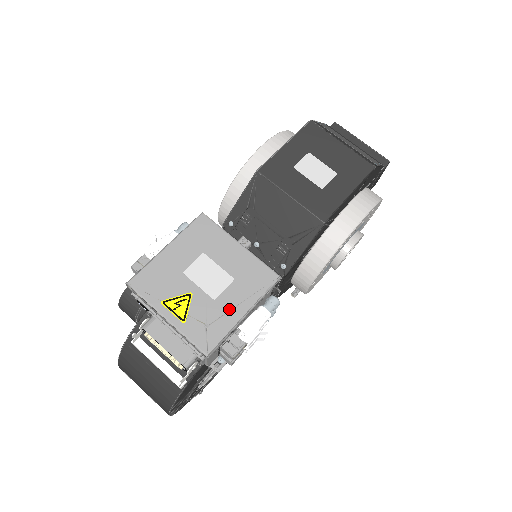
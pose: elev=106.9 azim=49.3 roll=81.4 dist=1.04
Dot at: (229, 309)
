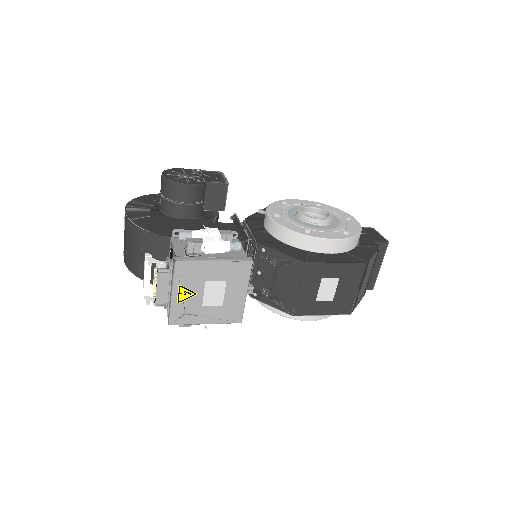
Dot at: (203, 316)
